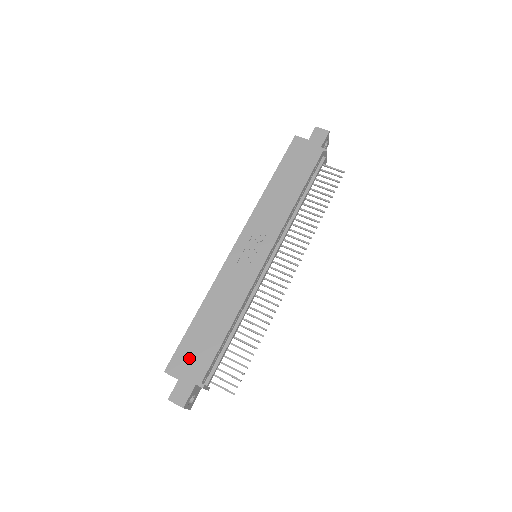
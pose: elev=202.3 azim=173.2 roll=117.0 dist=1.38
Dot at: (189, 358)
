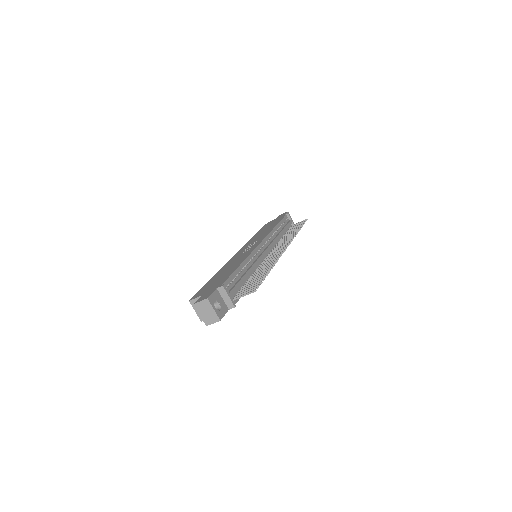
Dot at: (209, 287)
